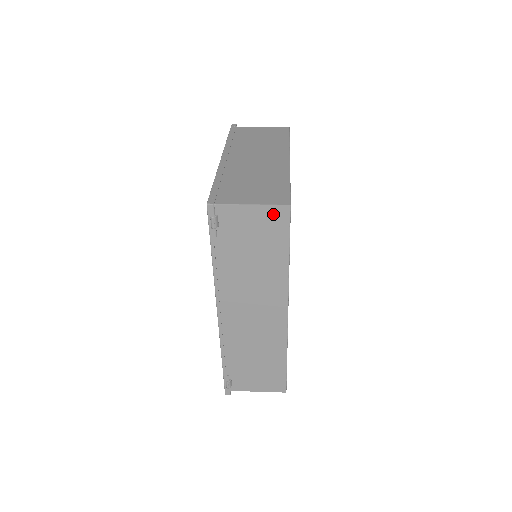
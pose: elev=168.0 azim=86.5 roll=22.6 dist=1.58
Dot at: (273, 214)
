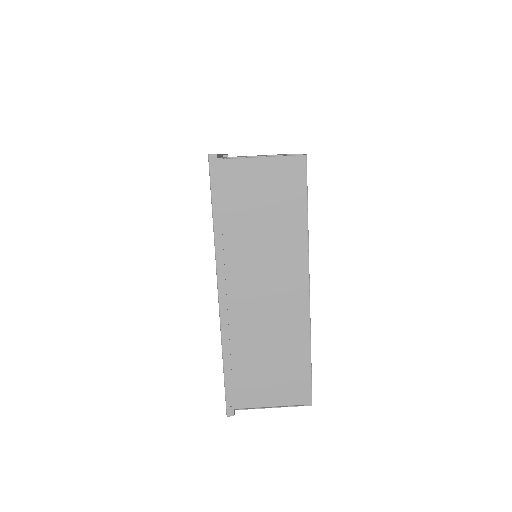
Dot at: occluded
